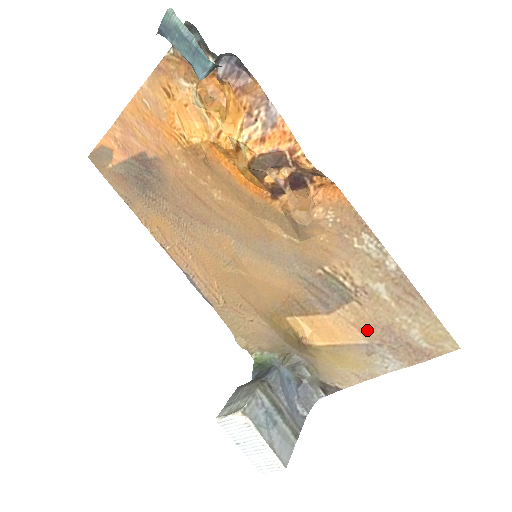
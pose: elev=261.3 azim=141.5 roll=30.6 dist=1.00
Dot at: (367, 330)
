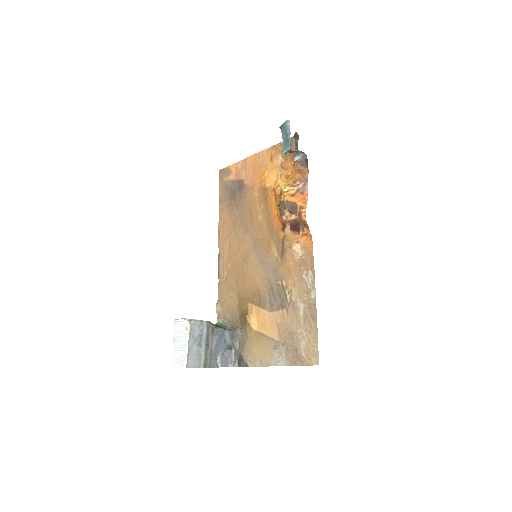
Dot at: (282, 331)
